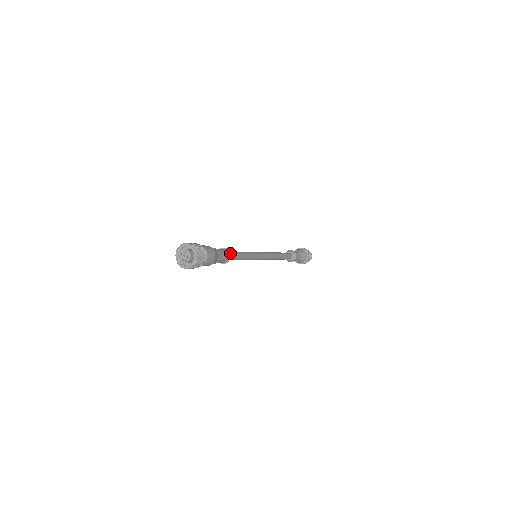
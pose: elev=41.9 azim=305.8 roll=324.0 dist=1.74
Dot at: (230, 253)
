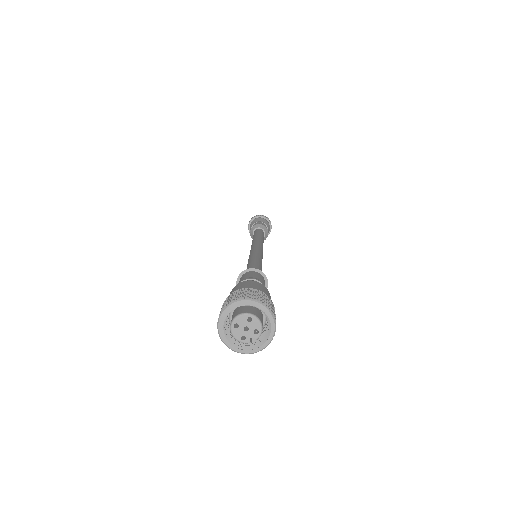
Dot at: occluded
